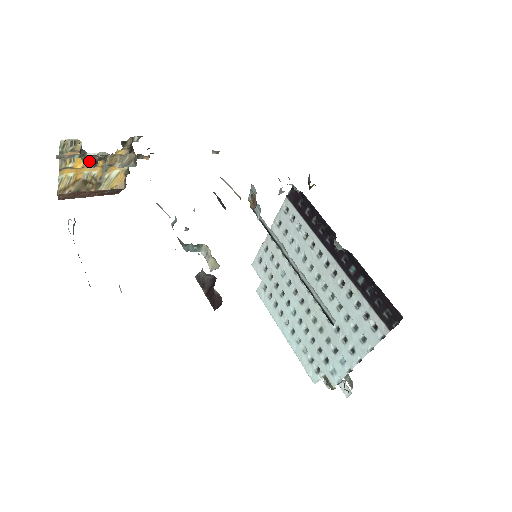
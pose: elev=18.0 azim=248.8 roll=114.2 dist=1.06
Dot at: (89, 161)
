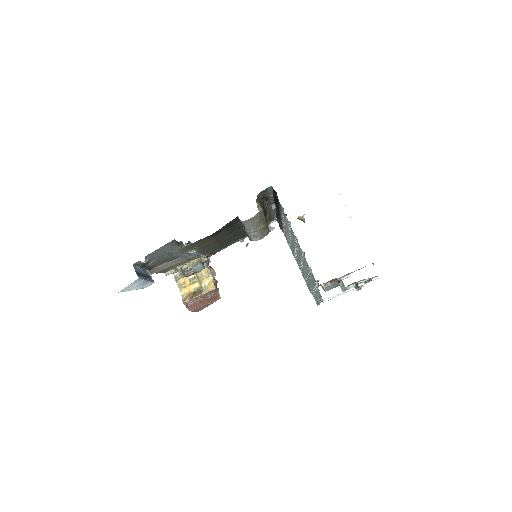
Dot at: (179, 270)
